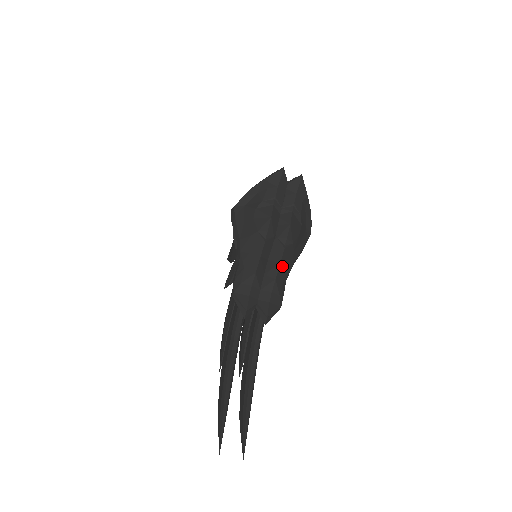
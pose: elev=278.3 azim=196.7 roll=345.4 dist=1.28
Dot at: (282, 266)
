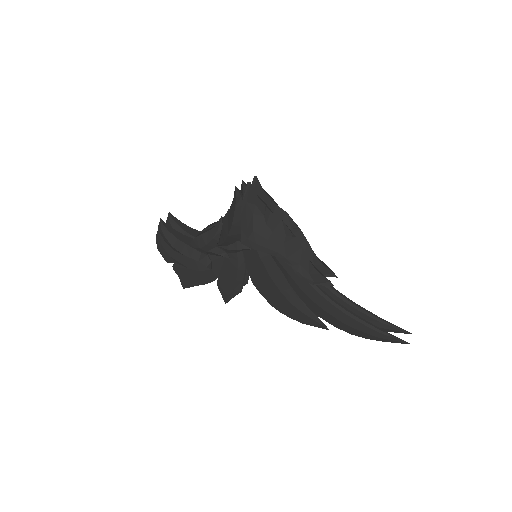
Dot at: (306, 241)
